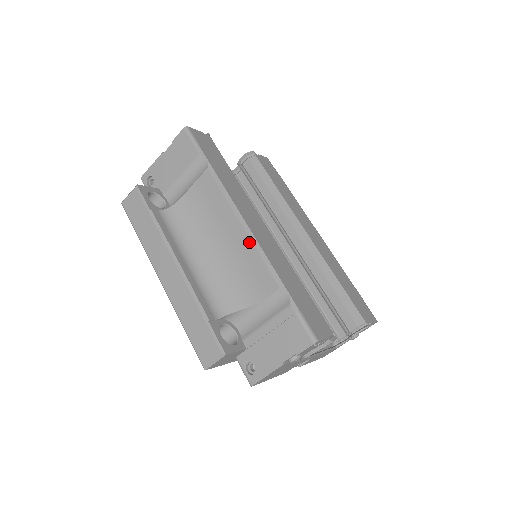
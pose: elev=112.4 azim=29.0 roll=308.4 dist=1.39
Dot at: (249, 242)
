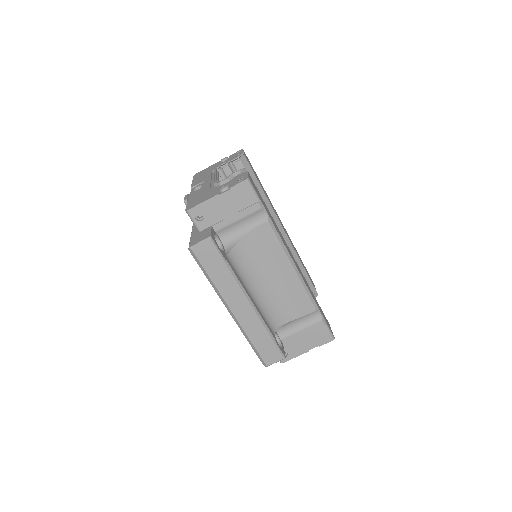
Dot at: (298, 280)
